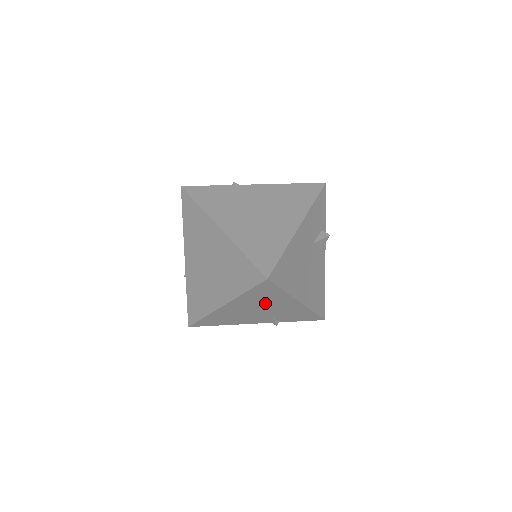
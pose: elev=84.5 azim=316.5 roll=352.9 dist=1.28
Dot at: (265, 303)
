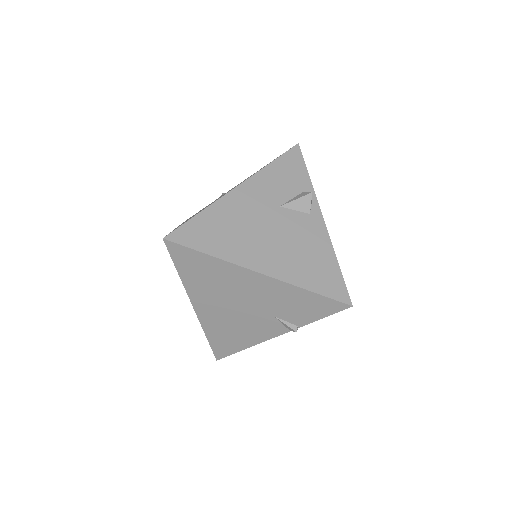
Dot at: (225, 288)
